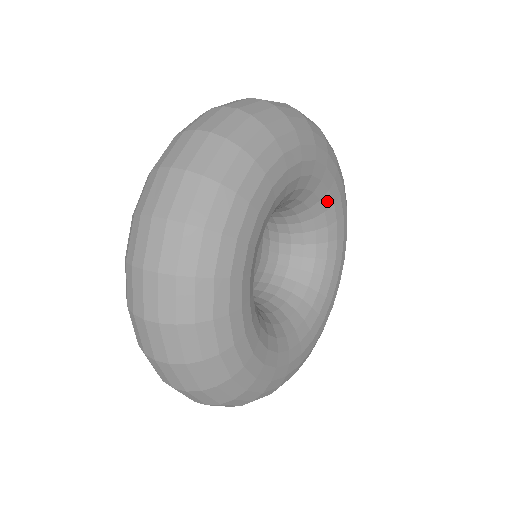
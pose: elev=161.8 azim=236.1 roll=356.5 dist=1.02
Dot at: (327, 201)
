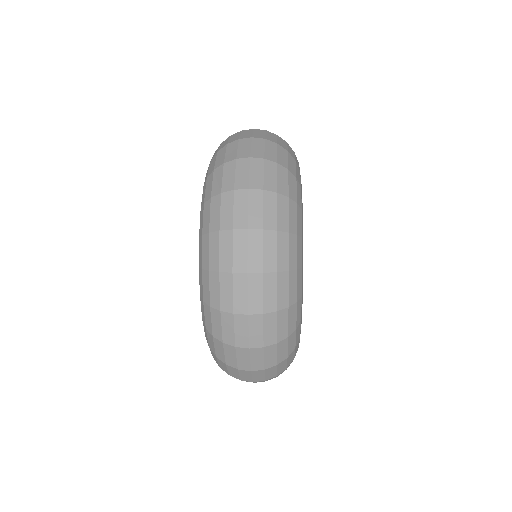
Dot at: occluded
